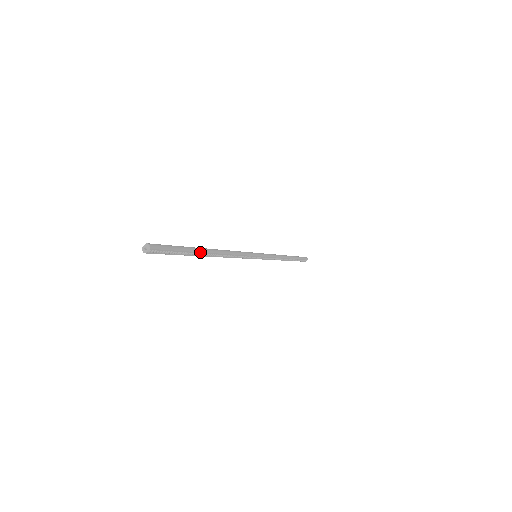
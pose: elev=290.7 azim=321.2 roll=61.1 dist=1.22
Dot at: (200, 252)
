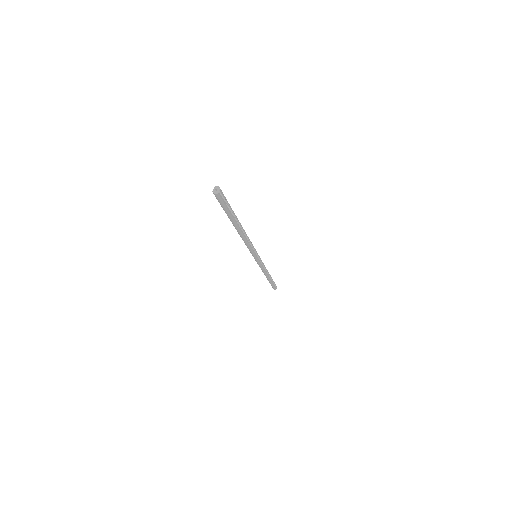
Dot at: (237, 218)
